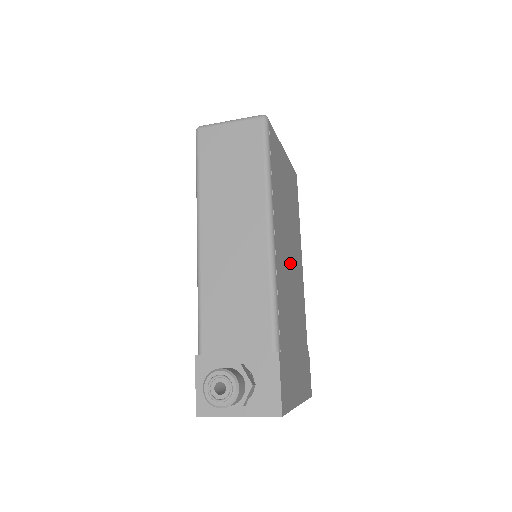
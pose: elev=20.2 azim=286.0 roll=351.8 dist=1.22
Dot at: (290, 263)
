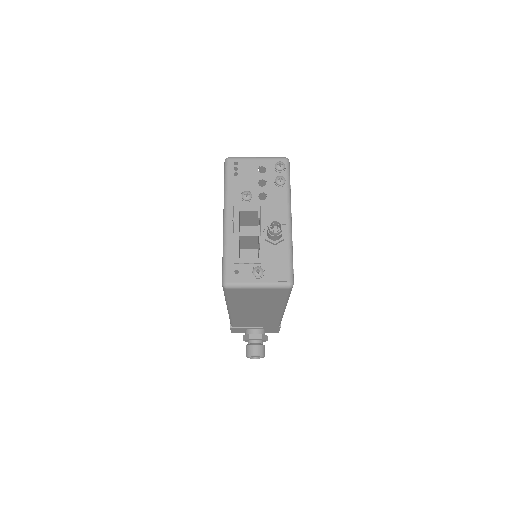
Dot at: occluded
